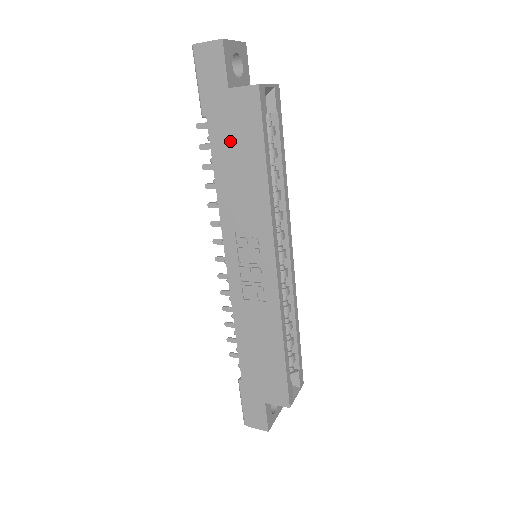
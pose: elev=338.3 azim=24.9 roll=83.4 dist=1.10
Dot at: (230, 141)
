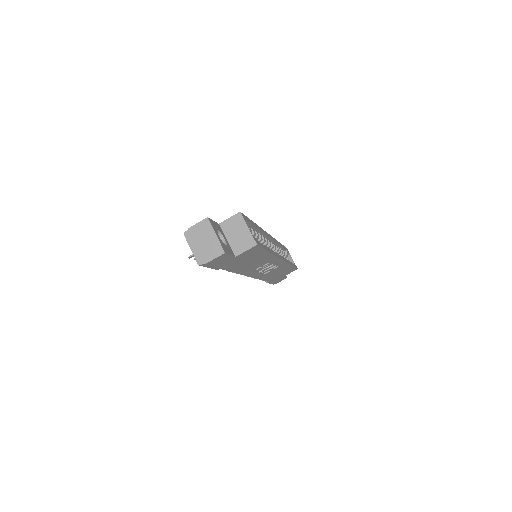
Dot at: (242, 263)
